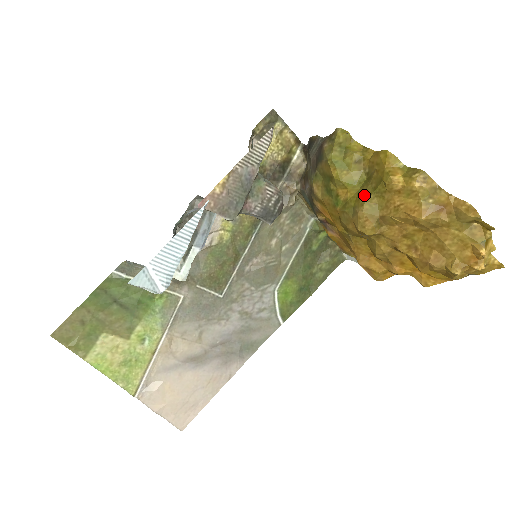
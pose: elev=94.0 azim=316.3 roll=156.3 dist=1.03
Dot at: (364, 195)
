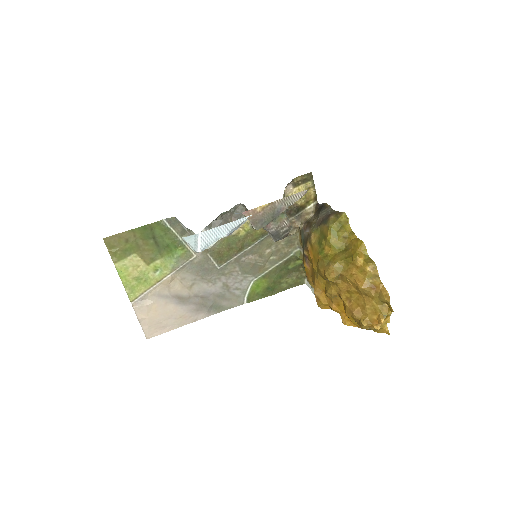
Dot at: (339, 258)
